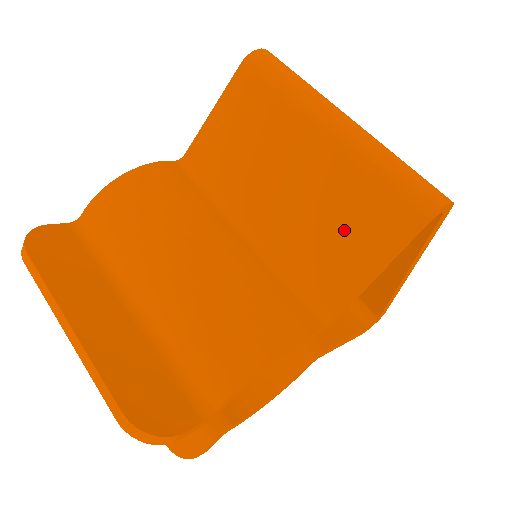
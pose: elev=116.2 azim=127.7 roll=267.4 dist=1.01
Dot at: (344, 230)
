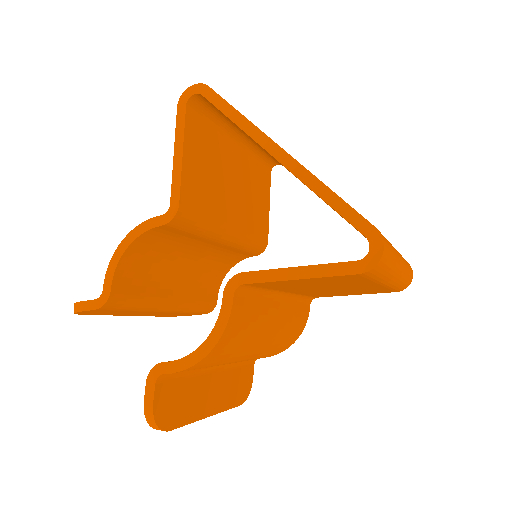
Dot at: occluded
